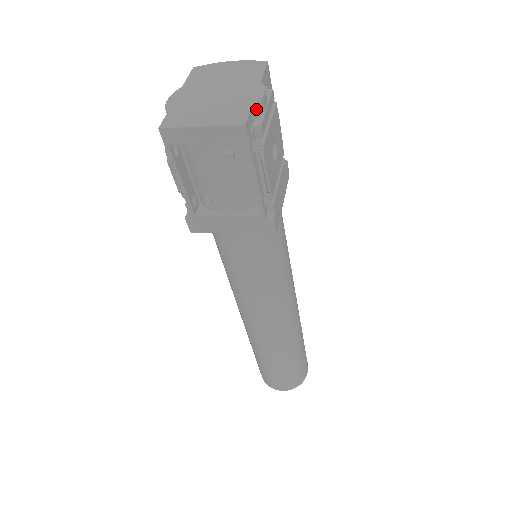
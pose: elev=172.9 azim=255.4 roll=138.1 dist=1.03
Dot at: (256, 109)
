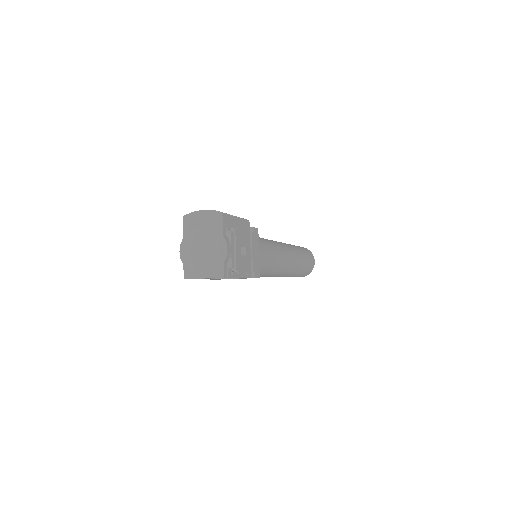
Dot at: (226, 260)
